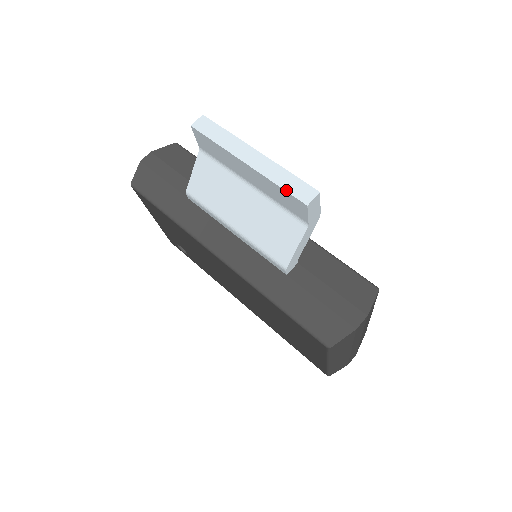
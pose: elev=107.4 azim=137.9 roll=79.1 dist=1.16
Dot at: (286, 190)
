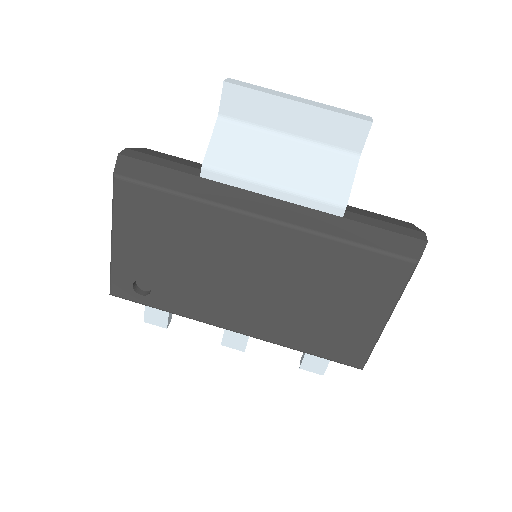
Dot at: (348, 115)
